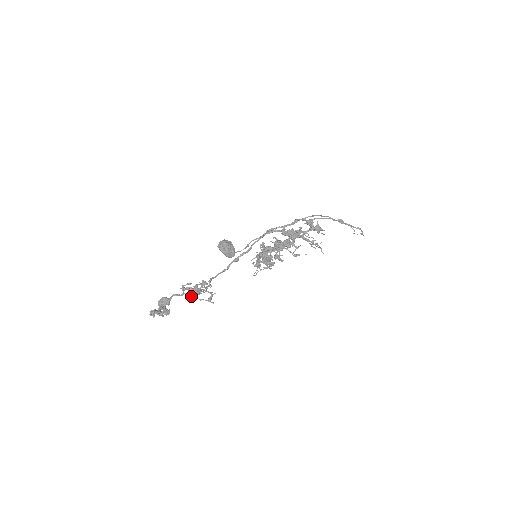
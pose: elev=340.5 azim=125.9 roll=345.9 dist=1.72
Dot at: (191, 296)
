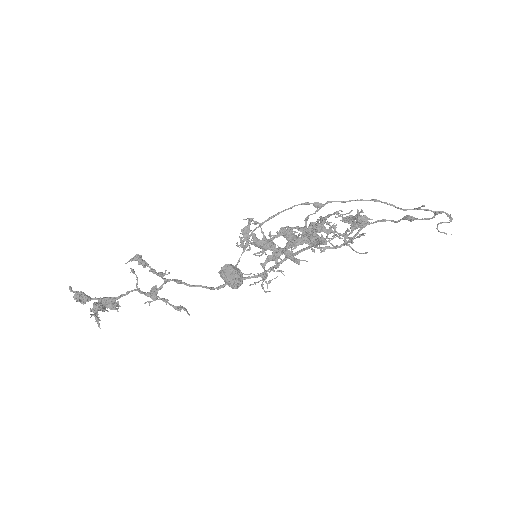
Dot at: (143, 293)
